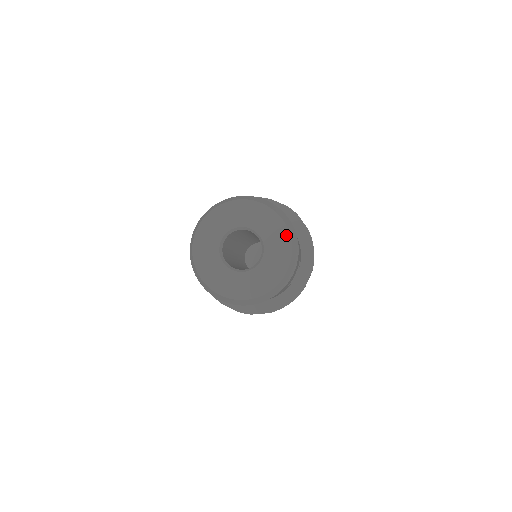
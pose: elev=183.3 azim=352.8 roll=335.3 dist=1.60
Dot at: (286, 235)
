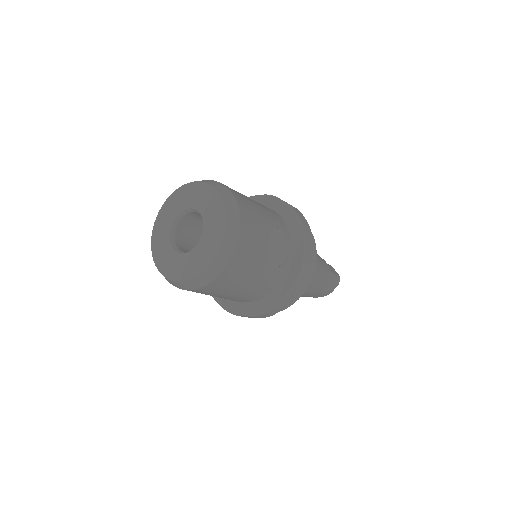
Dot at: (217, 196)
